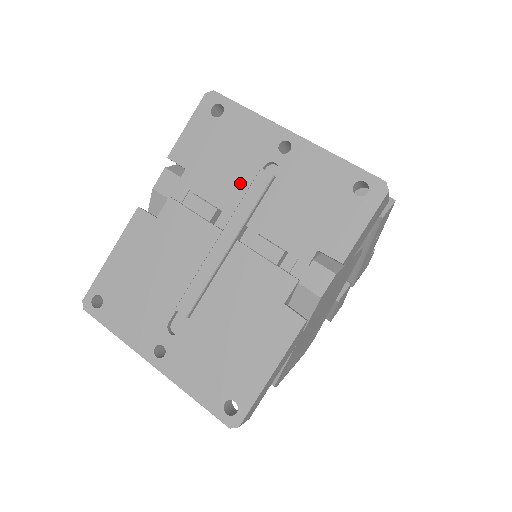
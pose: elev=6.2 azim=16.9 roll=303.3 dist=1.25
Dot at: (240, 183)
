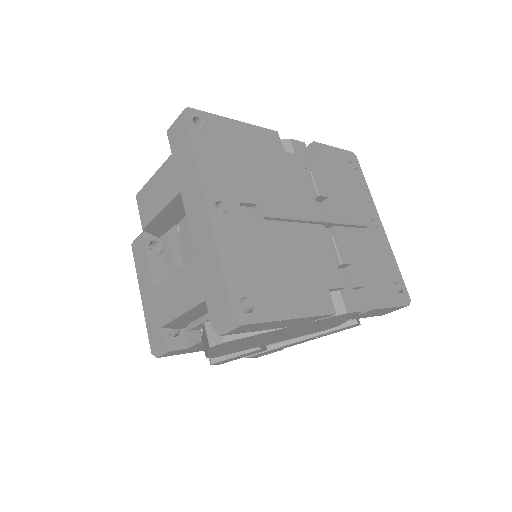
Dot at: (344, 205)
